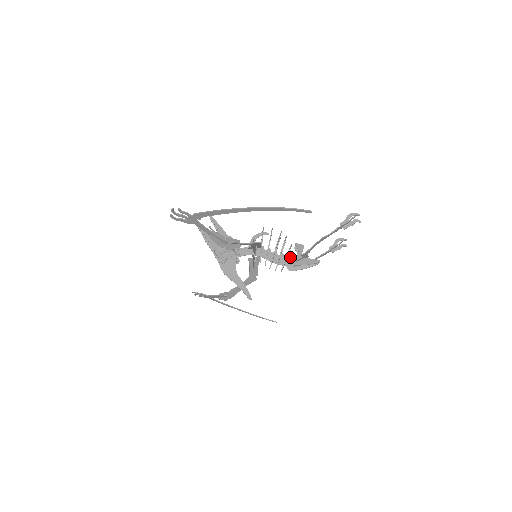
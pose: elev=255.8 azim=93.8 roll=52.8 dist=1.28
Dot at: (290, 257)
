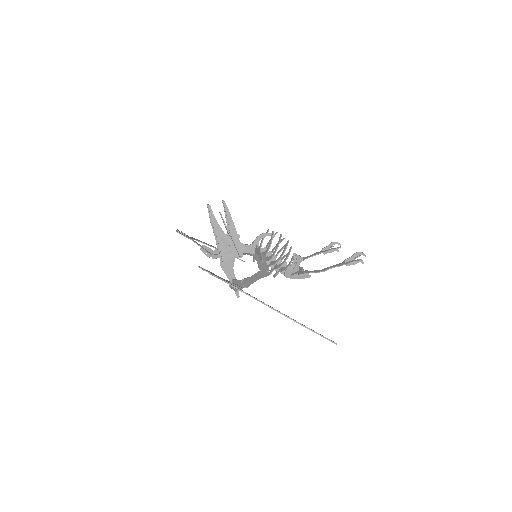
Dot at: (287, 269)
